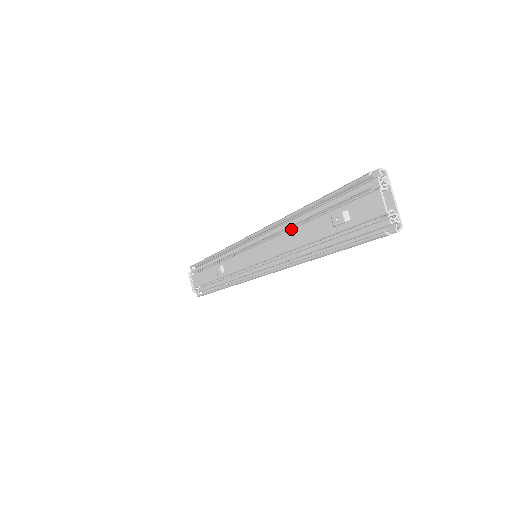
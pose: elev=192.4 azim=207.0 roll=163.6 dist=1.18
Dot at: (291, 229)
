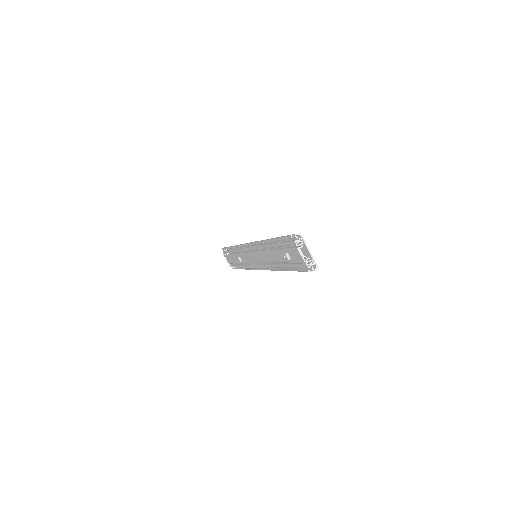
Dot at: (266, 251)
